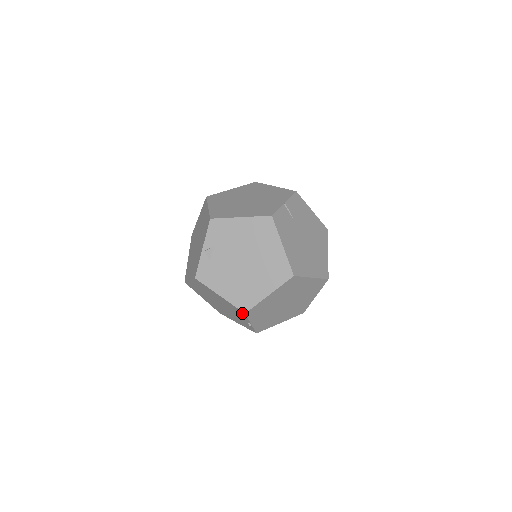
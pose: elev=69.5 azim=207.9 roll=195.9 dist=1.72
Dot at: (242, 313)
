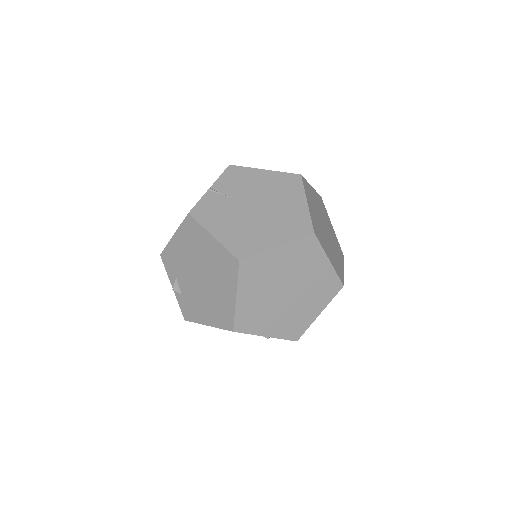
Dot at: occluded
